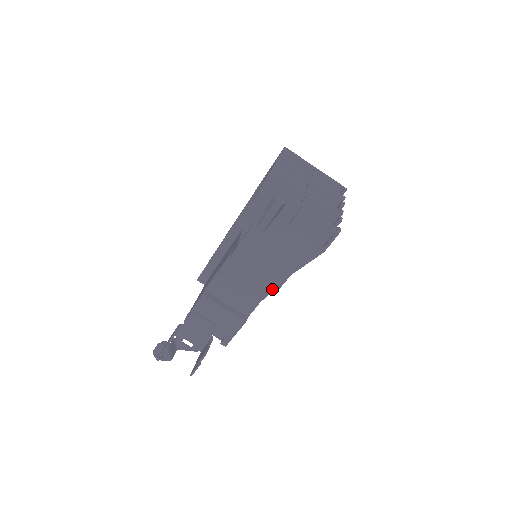
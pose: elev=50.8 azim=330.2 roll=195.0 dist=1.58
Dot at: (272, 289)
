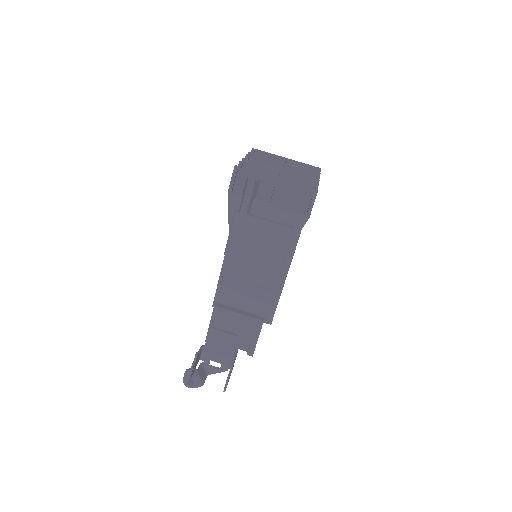
Dot at: (277, 277)
